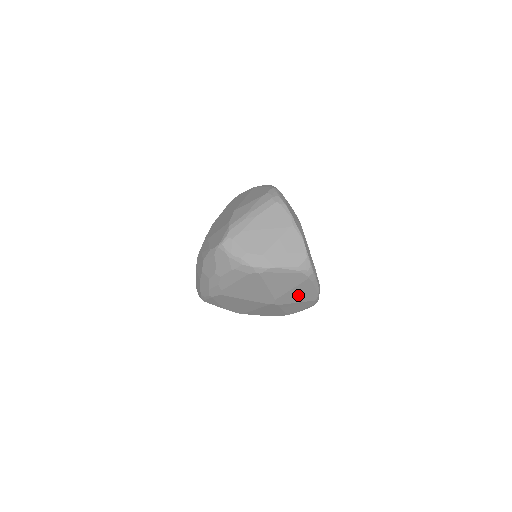
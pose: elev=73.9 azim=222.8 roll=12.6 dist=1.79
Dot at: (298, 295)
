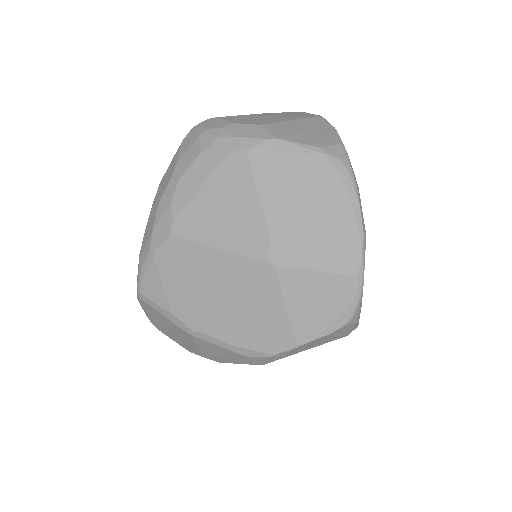
Dot at: (319, 240)
